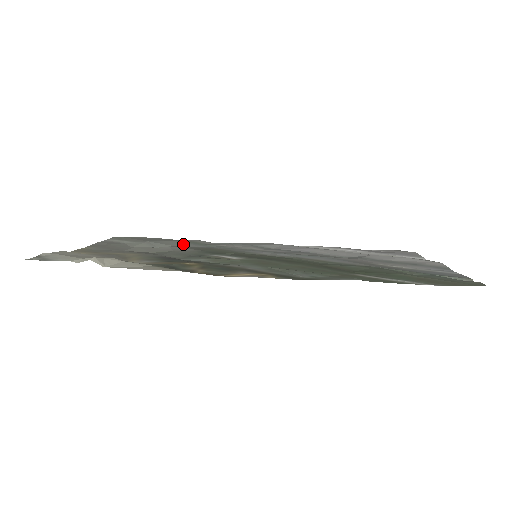
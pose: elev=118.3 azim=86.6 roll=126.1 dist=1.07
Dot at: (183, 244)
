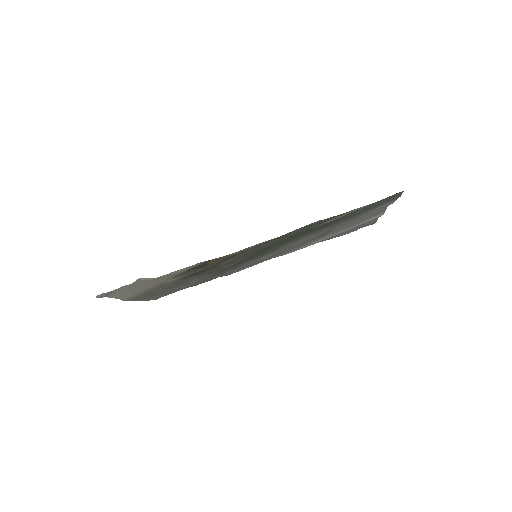
Dot at: occluded
